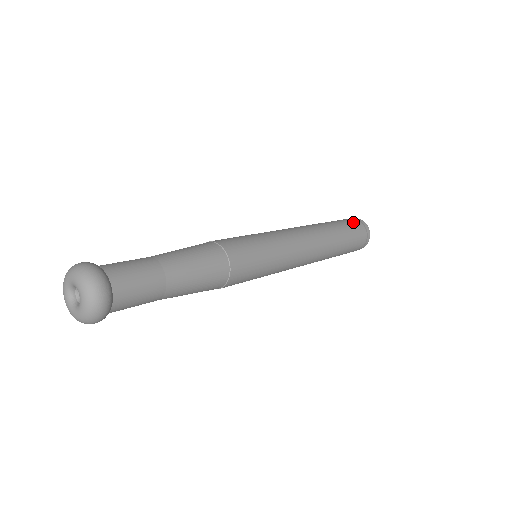
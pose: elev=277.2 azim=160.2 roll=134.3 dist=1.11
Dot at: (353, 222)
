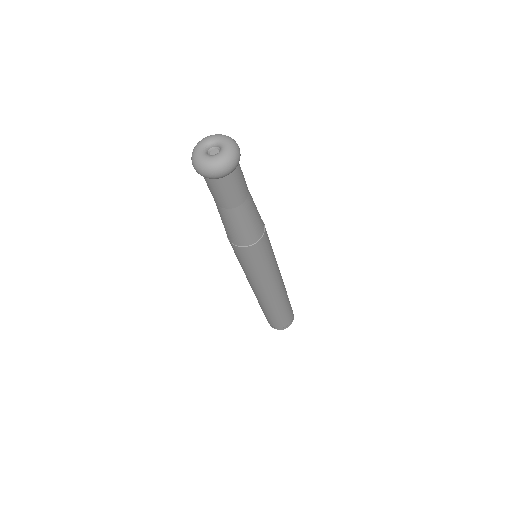
Dot at: occluded
